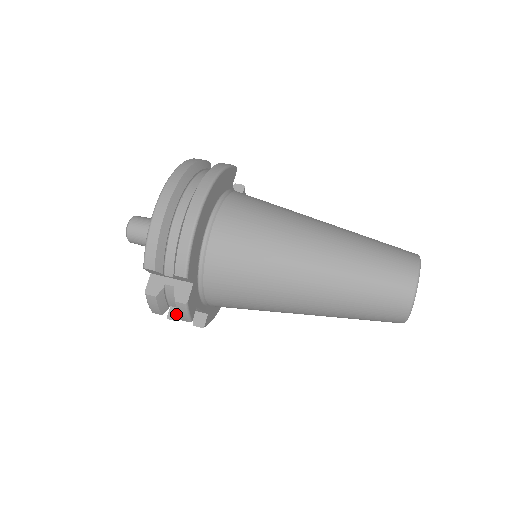
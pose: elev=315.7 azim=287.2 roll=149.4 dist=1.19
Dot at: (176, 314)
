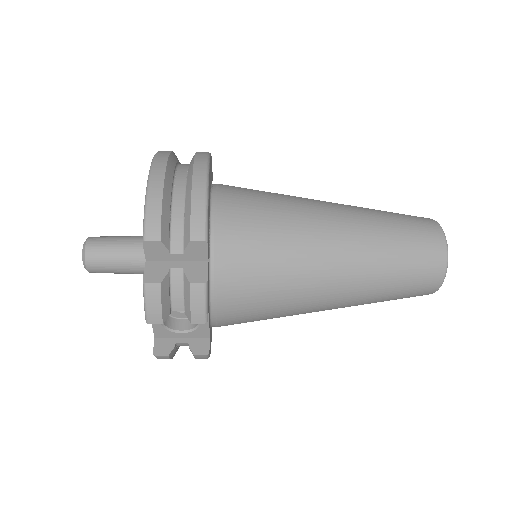
Dot at: (165, 347)
